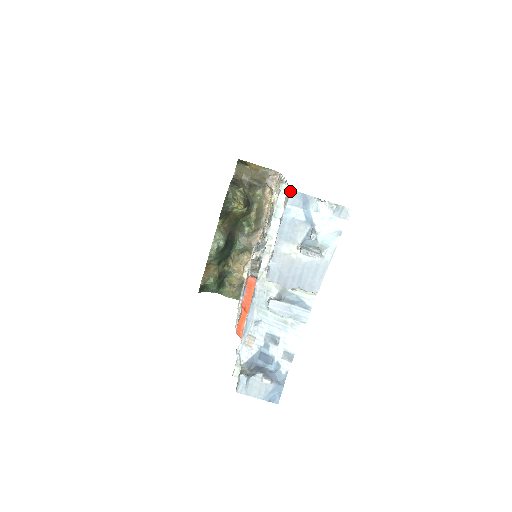
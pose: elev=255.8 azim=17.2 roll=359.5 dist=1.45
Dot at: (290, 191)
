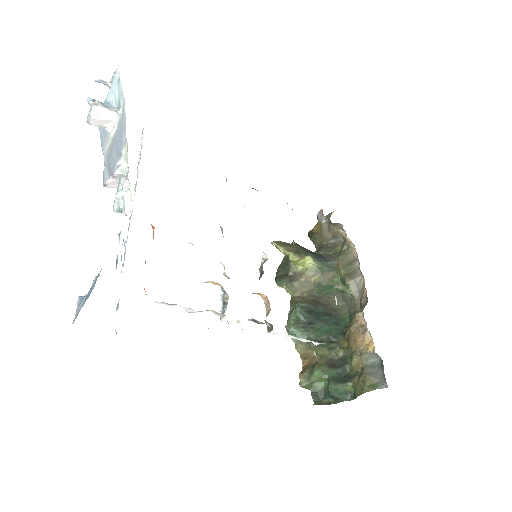
Dot at: occluded
